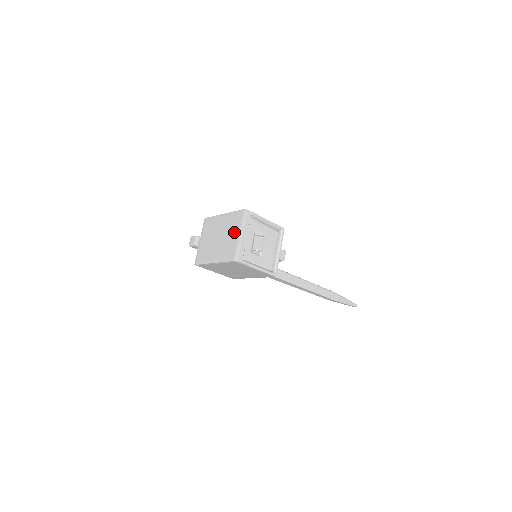
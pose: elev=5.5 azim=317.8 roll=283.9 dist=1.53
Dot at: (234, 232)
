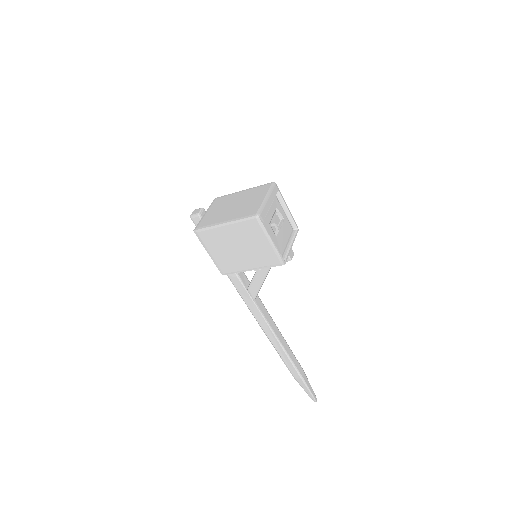
Dot at: (257, 197)
